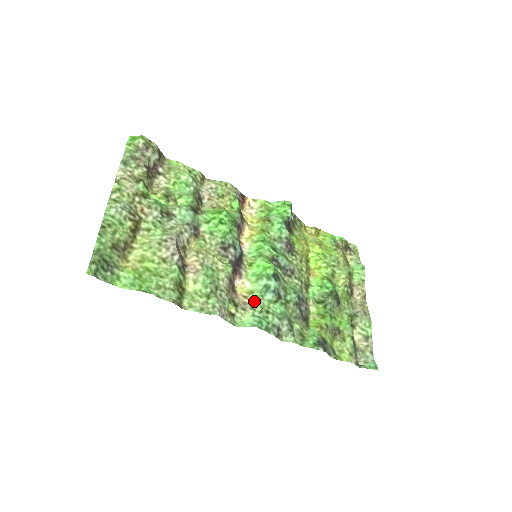
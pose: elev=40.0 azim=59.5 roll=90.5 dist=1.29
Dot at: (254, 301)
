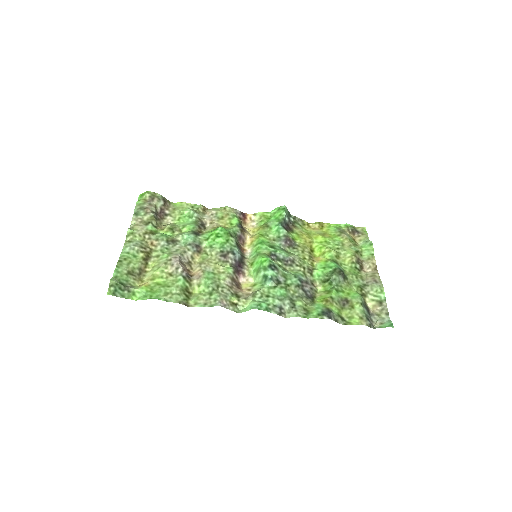
Dot at: (256, 291)
